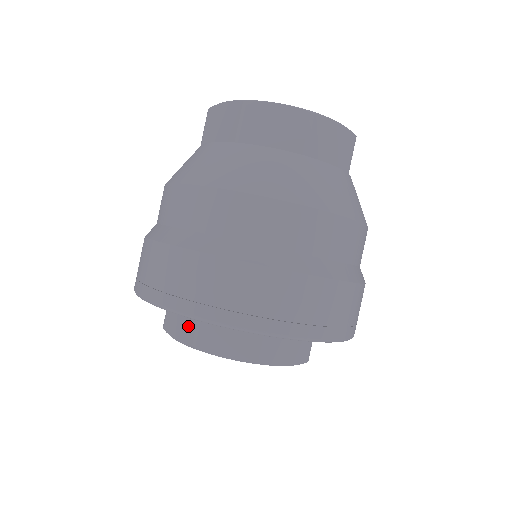
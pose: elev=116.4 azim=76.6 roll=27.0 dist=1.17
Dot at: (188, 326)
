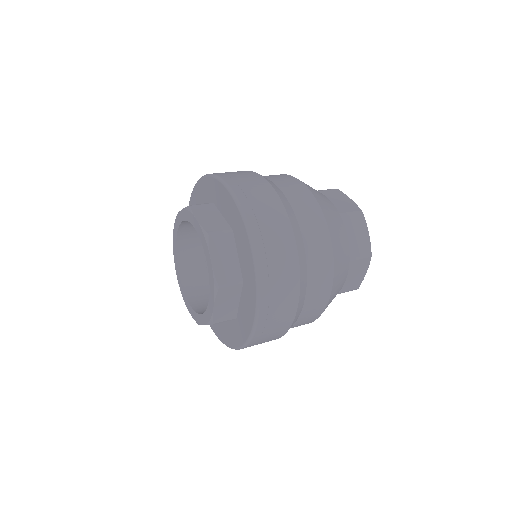
Dot at: occluded
